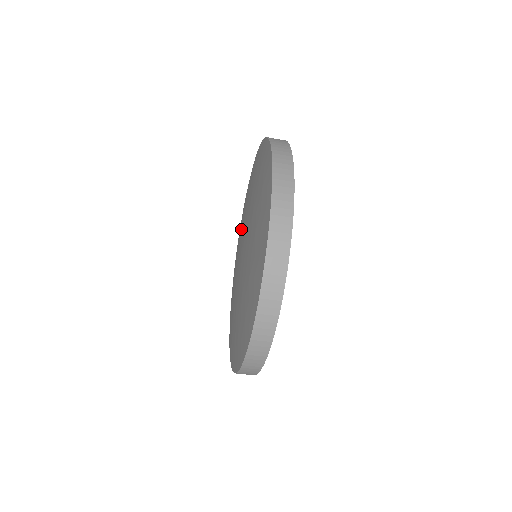
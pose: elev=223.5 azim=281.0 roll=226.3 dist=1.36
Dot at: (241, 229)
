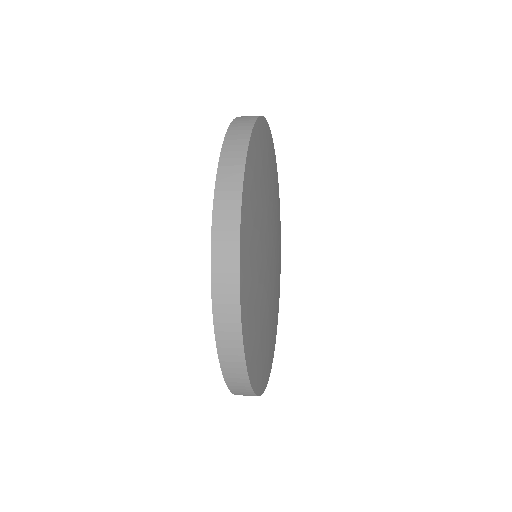
Dot at: occluded
